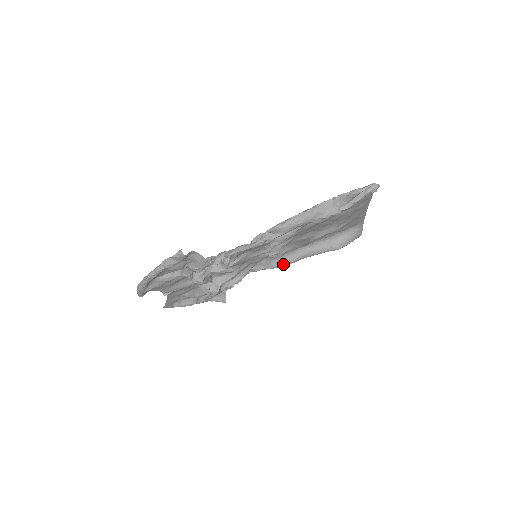
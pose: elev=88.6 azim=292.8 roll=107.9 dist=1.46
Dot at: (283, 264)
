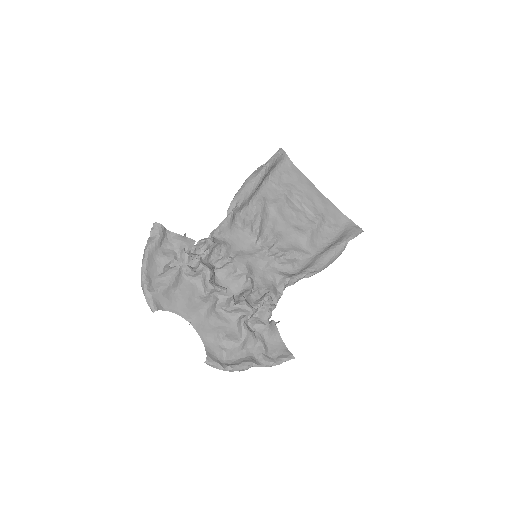
Dot at: (304, 272)
